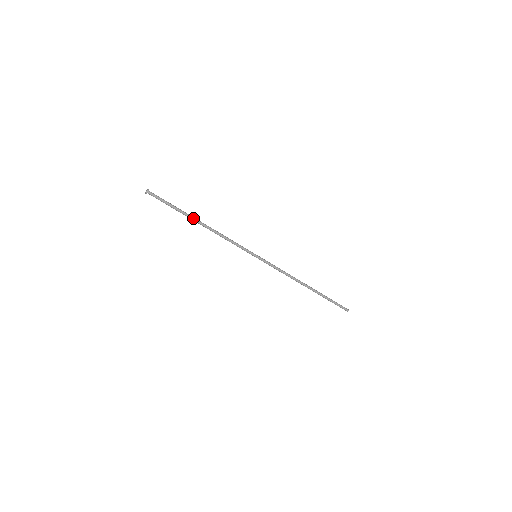
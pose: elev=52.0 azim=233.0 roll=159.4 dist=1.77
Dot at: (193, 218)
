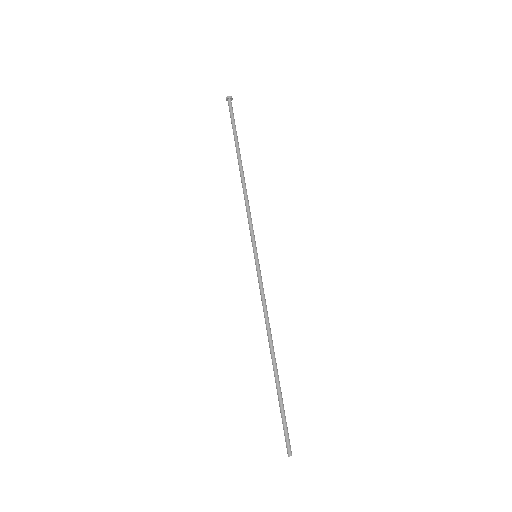
Dot at: occluded
